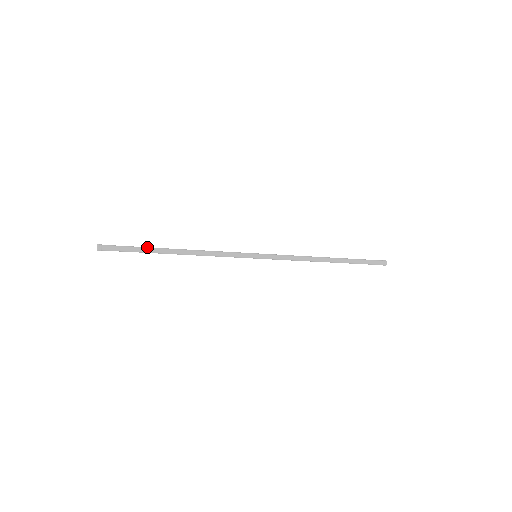
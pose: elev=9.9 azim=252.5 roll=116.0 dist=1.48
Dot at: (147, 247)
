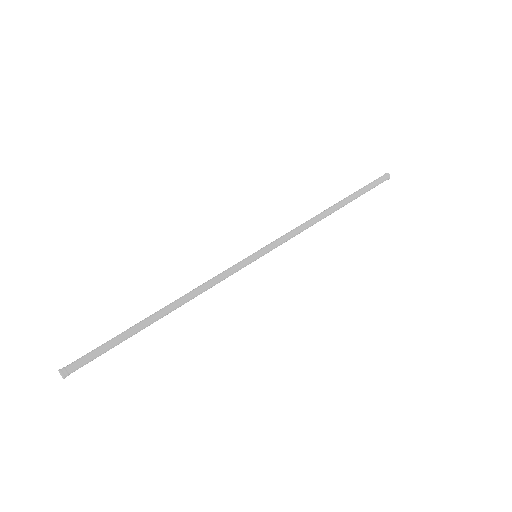
Dot at: (127, 335)
